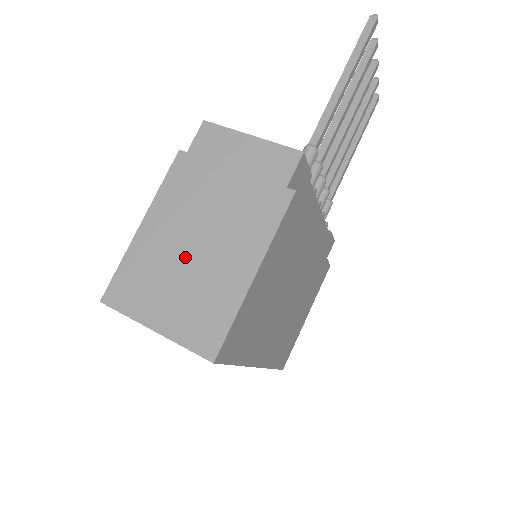
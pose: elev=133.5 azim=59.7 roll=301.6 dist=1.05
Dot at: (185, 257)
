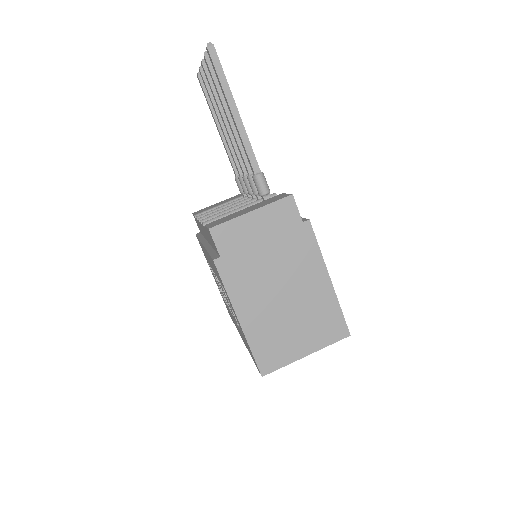
Dot at: (285, 309)
